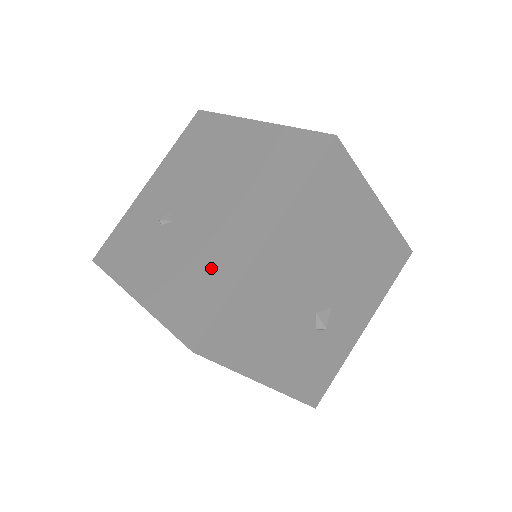
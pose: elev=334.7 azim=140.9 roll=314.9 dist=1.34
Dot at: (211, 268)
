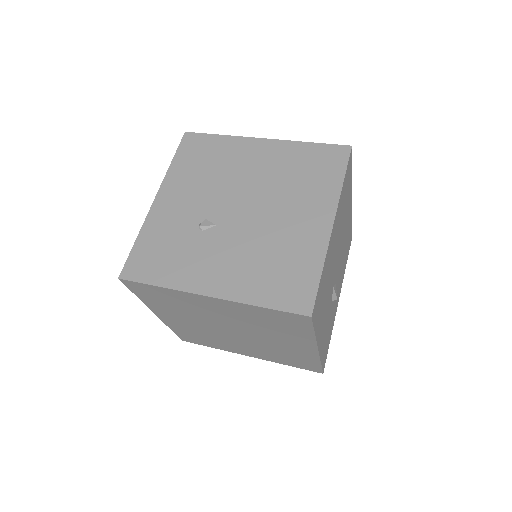
Dot at: (289, 253)
